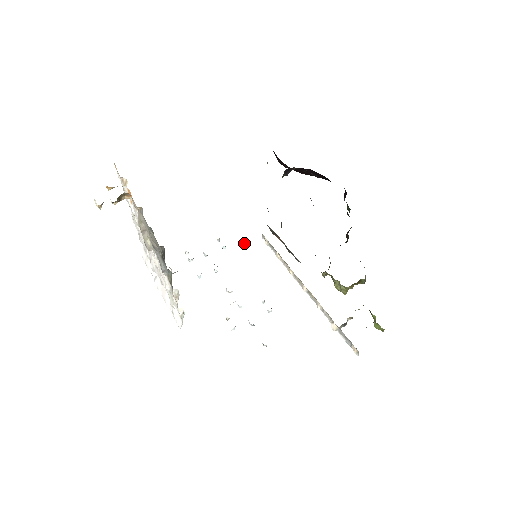
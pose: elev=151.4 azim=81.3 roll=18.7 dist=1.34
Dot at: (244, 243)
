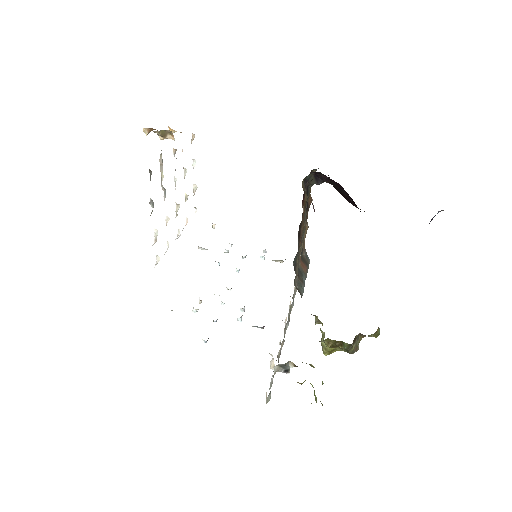
Dot at: (279, 261)
